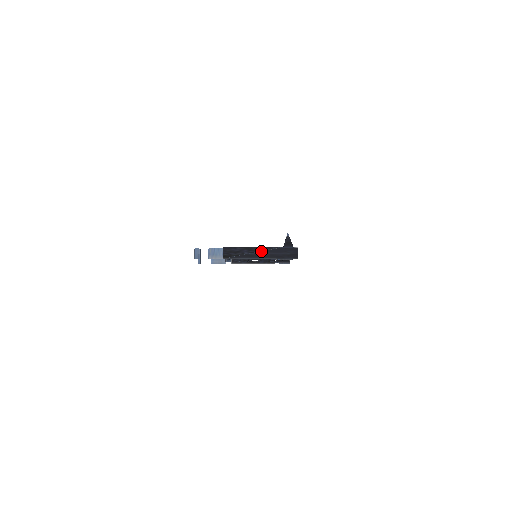
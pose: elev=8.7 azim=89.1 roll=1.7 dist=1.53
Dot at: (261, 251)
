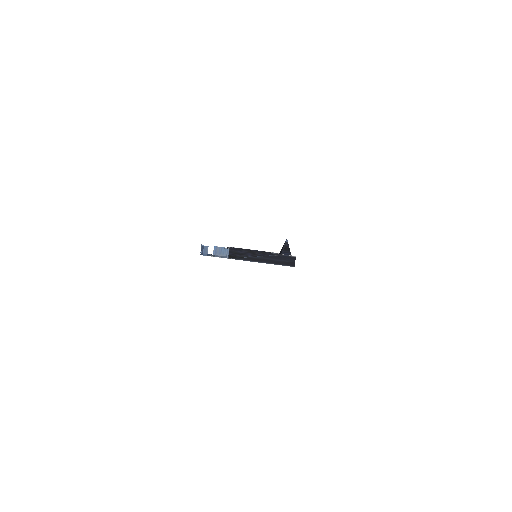
Dot at: (263, 256)
